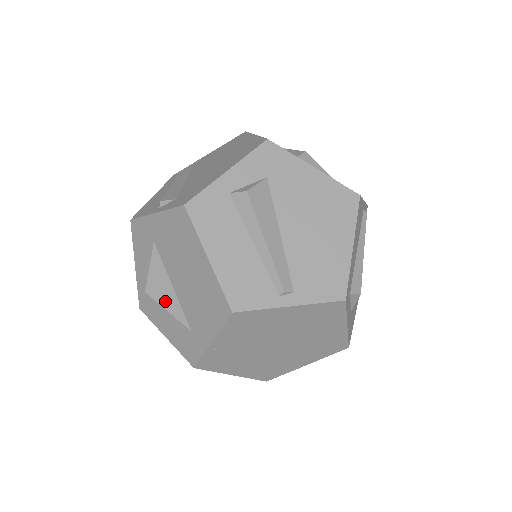
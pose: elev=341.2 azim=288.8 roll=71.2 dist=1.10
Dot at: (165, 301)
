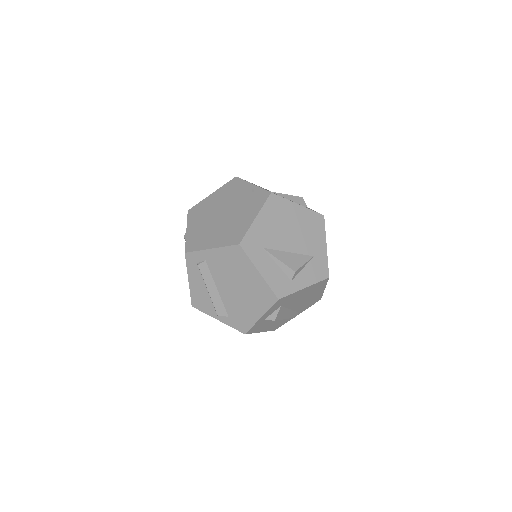
Dot at: occluded
